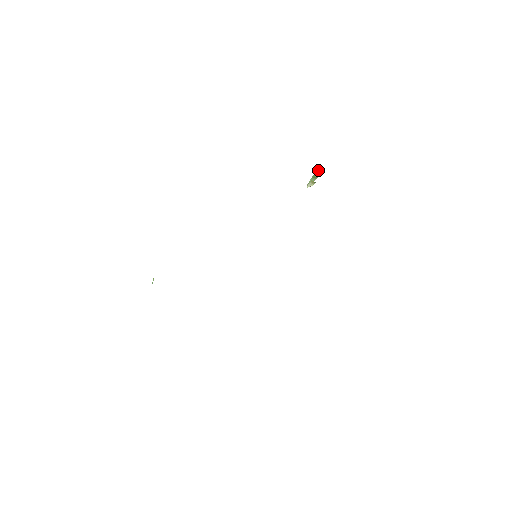
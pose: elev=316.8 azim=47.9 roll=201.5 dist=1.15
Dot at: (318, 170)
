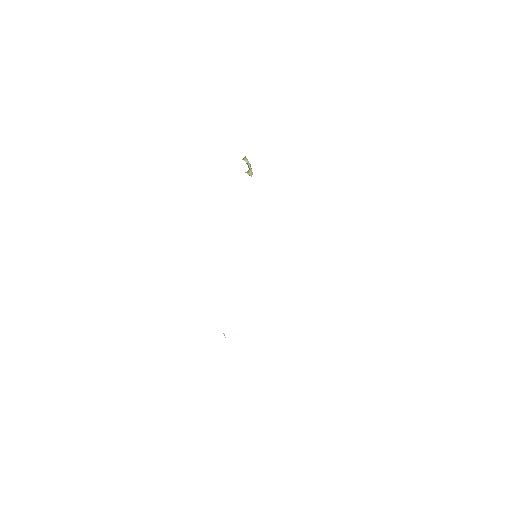
Dot at: (245, 160)
